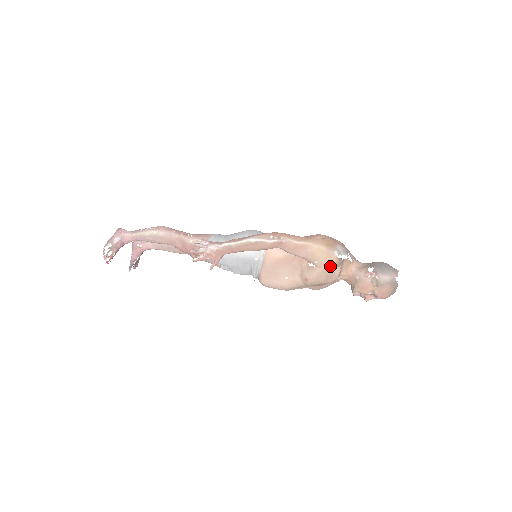
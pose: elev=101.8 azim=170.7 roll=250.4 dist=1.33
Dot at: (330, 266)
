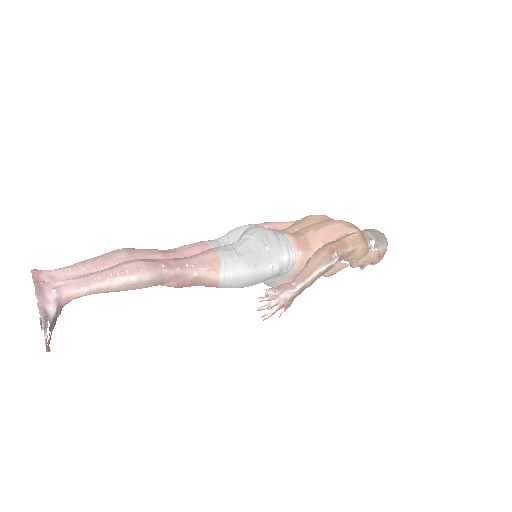
Dot at: occluded
